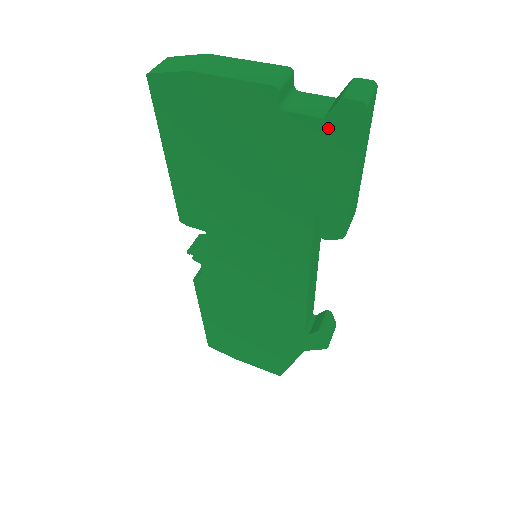
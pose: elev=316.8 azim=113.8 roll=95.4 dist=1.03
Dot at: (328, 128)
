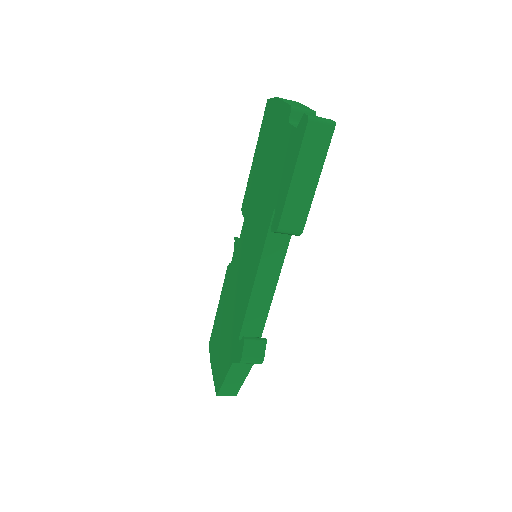
Dot at: (296, 135)
